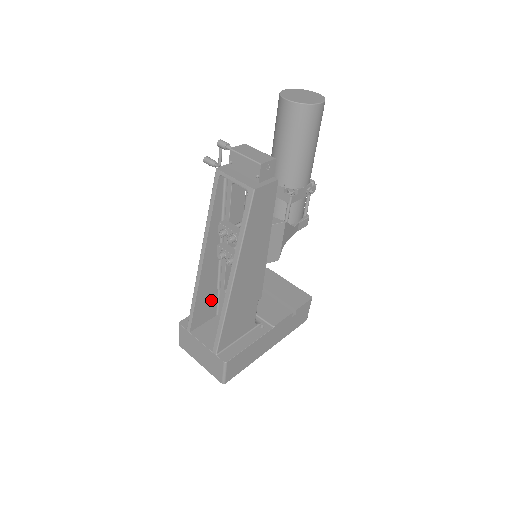
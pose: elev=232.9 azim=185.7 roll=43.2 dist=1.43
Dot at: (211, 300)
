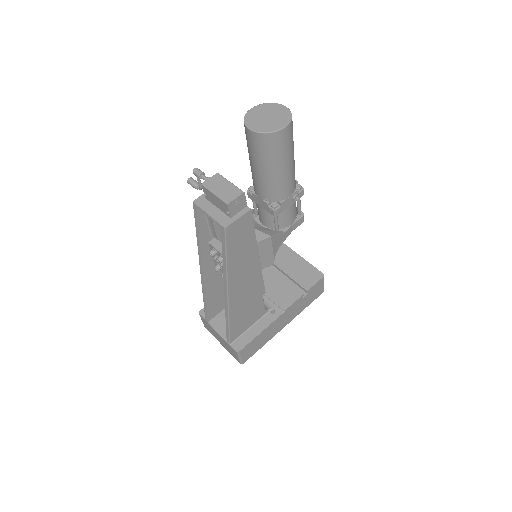
Dot at: (222, 294)
